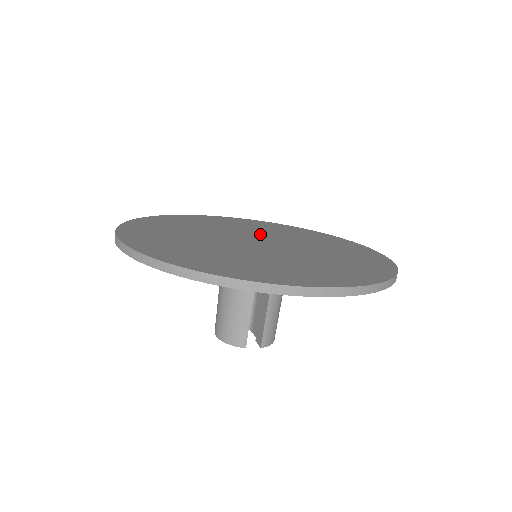
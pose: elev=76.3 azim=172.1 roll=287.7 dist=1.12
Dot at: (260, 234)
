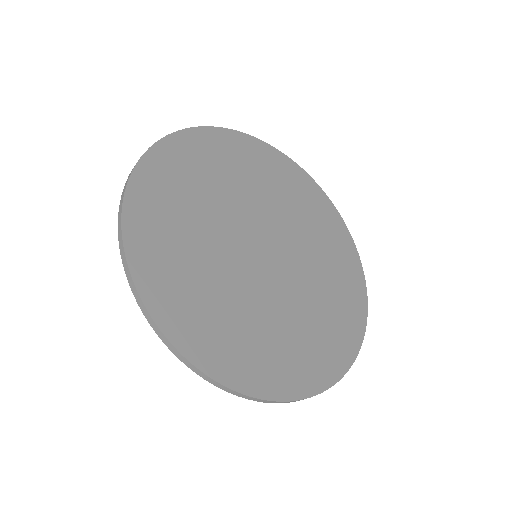
Dot at: (289, 232)
